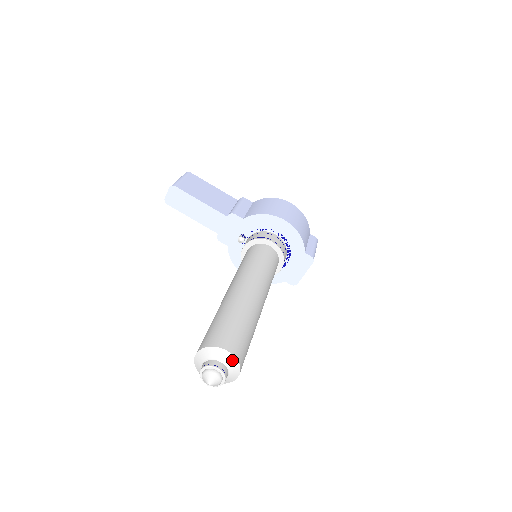
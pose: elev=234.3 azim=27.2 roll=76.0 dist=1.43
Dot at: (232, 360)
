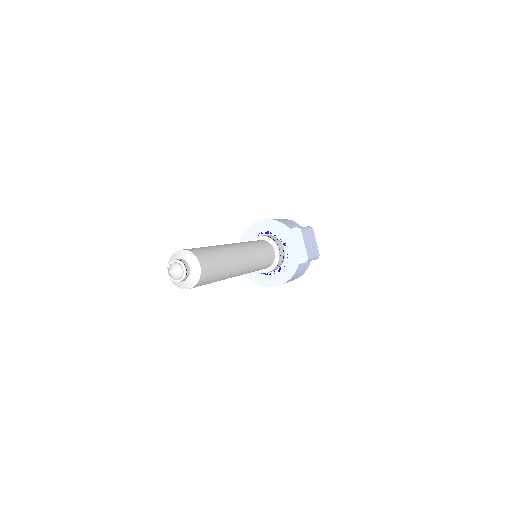
Dot at: (185, 253)
